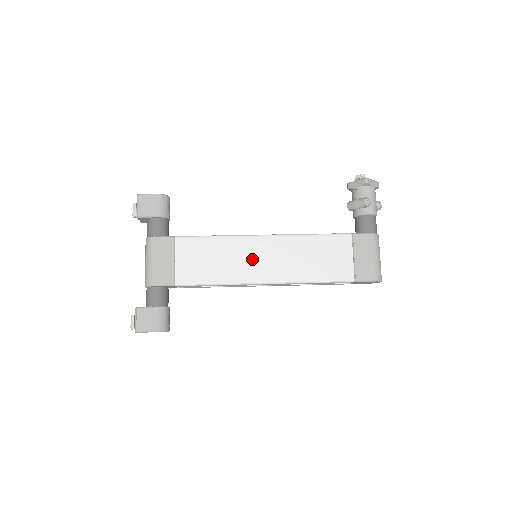
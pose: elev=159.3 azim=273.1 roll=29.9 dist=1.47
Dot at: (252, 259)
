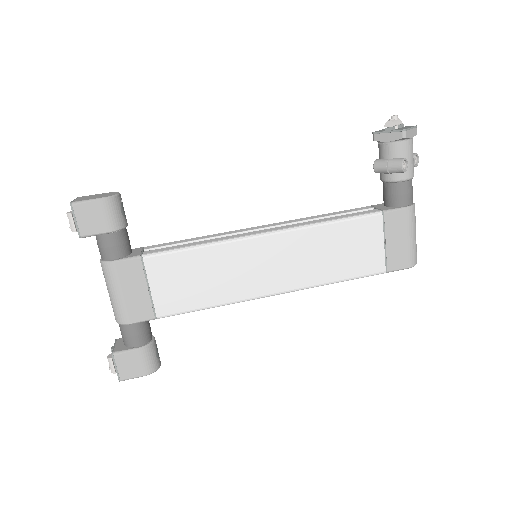
Dot at: (254, 268)
